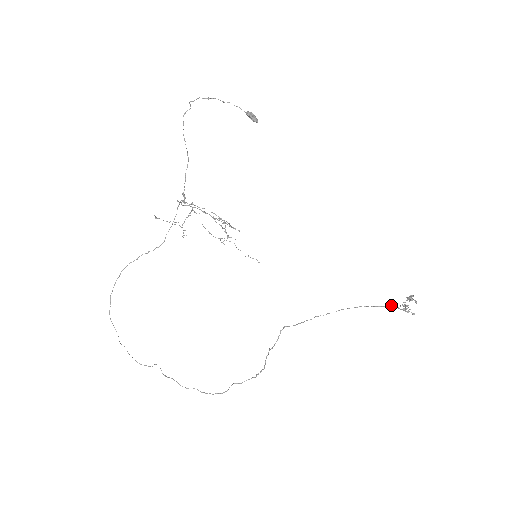
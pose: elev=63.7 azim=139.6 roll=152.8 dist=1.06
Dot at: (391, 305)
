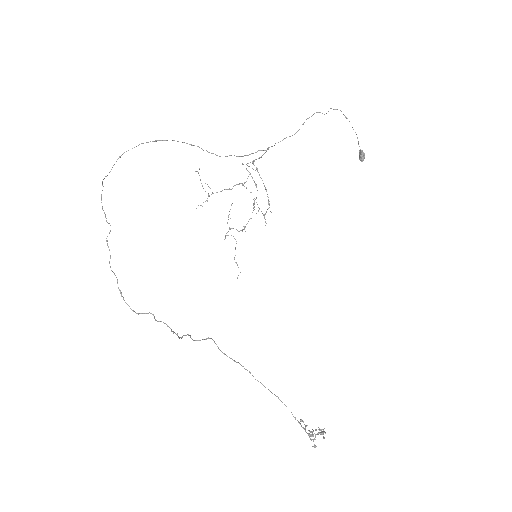
Dot at: occluded
